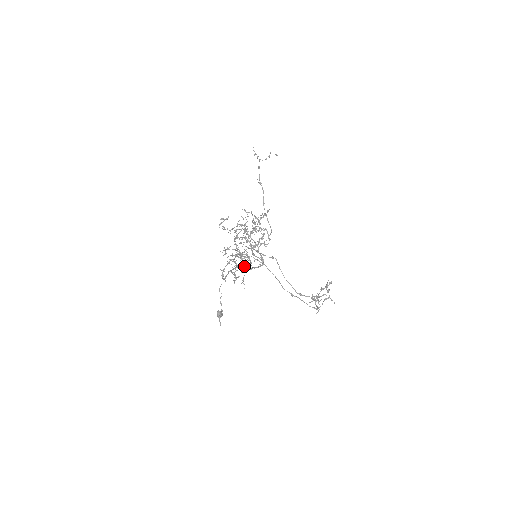
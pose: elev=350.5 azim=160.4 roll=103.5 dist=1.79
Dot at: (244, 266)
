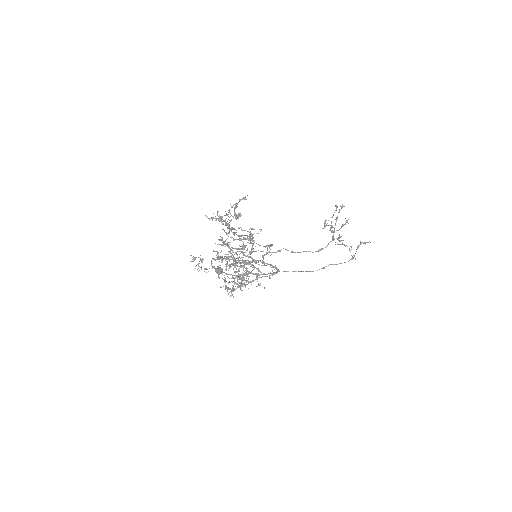
Dot at: (250, 273)
